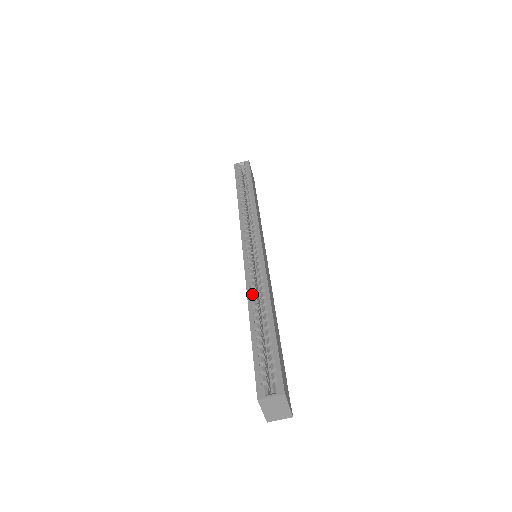
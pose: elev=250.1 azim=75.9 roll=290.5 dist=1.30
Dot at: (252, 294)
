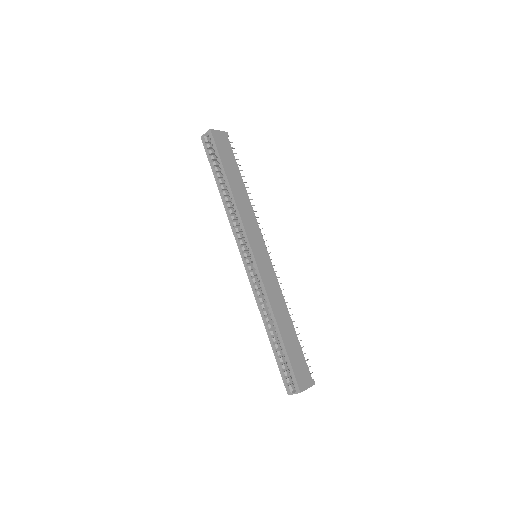
Dot at: (262, 312)
